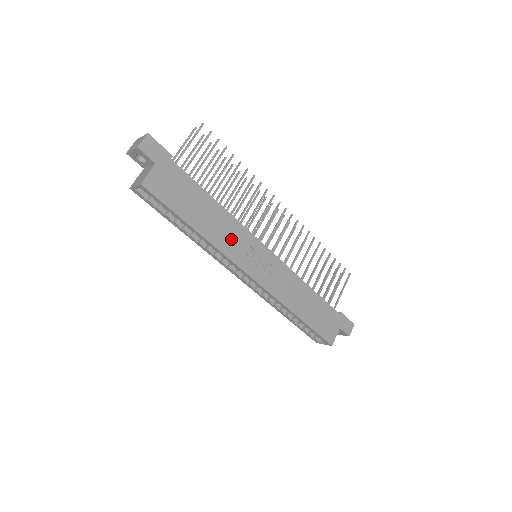
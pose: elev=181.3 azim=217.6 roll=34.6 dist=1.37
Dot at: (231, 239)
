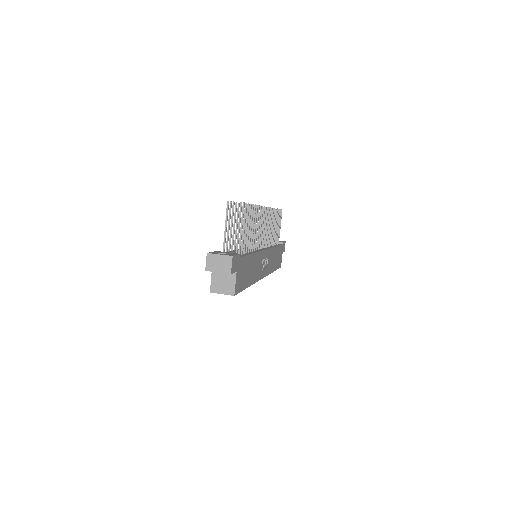
Dot at: (258, 268)
